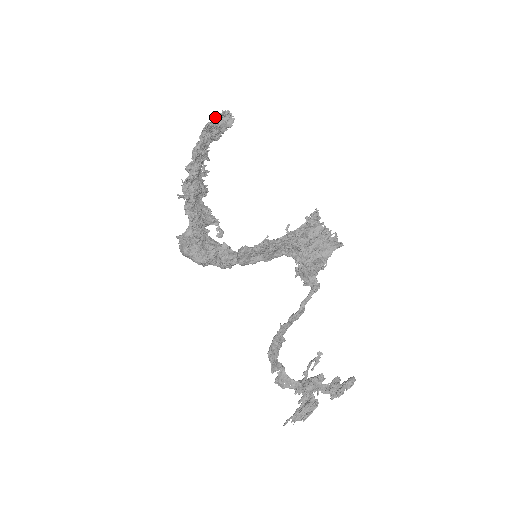
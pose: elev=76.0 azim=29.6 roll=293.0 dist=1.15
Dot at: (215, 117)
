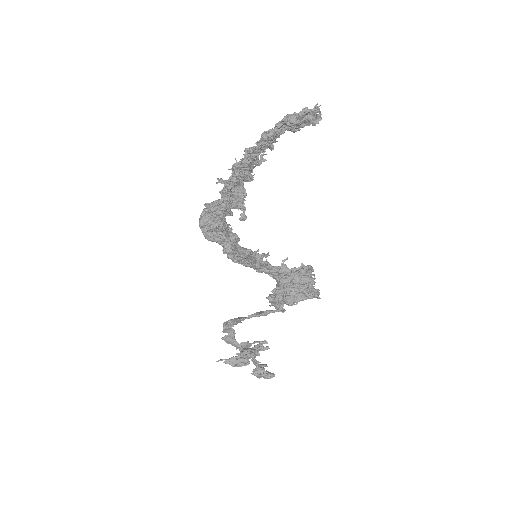
Dot at: (304, 109)
